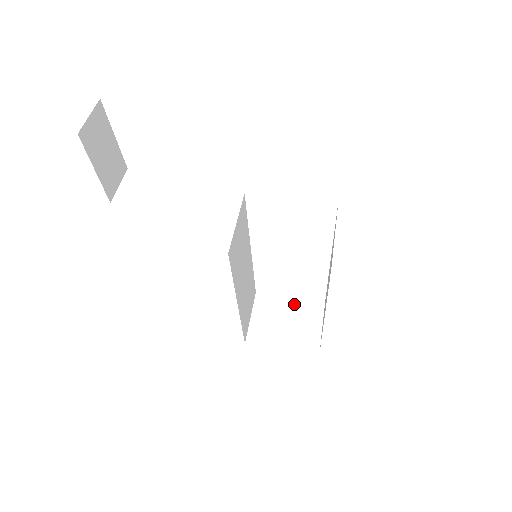
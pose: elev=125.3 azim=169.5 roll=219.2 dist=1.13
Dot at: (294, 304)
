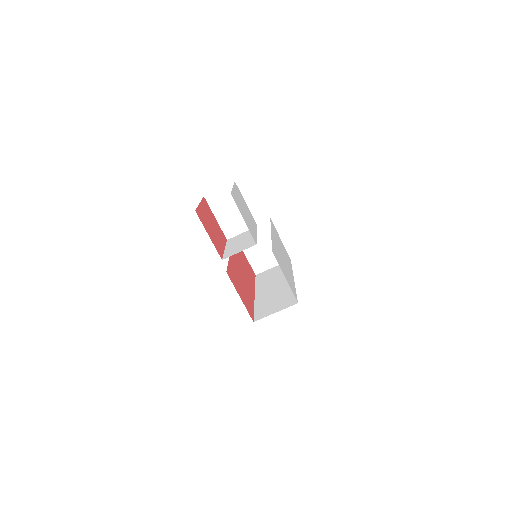
Dot at: occluded
